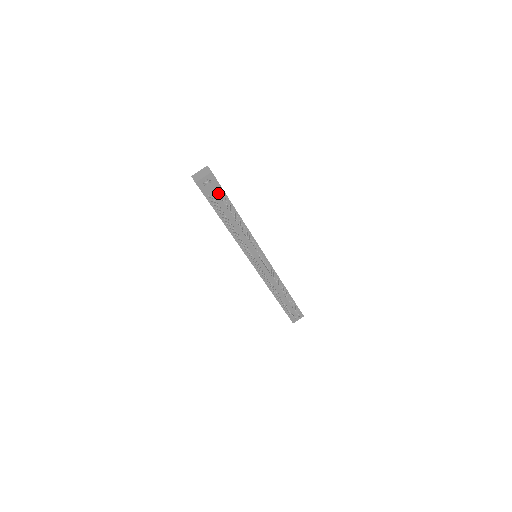
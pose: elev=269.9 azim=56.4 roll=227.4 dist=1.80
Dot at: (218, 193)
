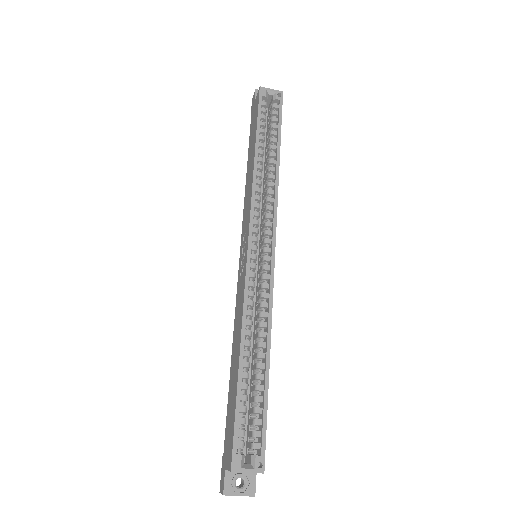
Dot at: occluded
